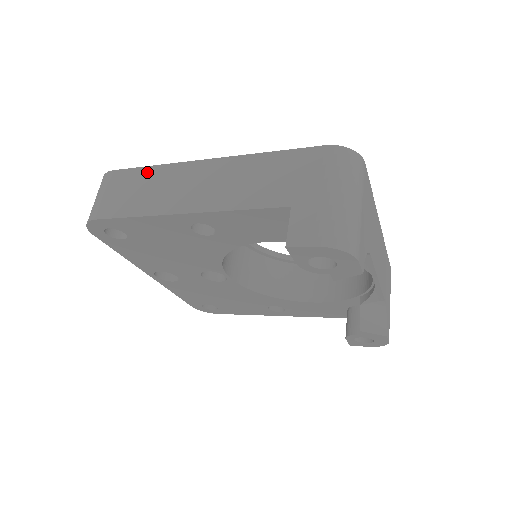
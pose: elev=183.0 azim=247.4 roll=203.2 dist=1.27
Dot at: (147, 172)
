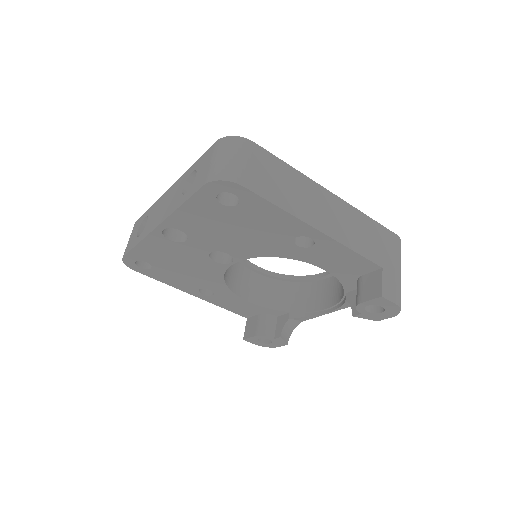
Dot at: (286, 168)
